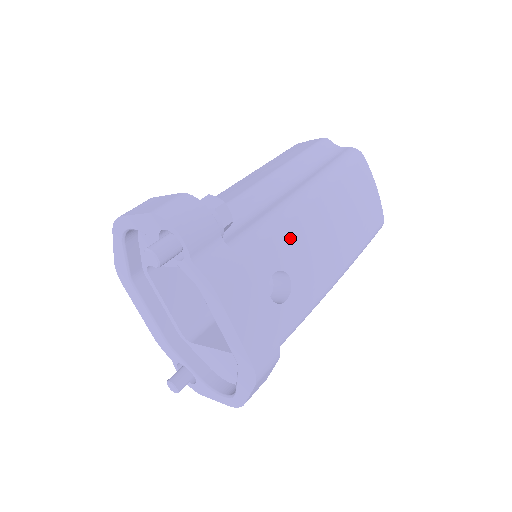
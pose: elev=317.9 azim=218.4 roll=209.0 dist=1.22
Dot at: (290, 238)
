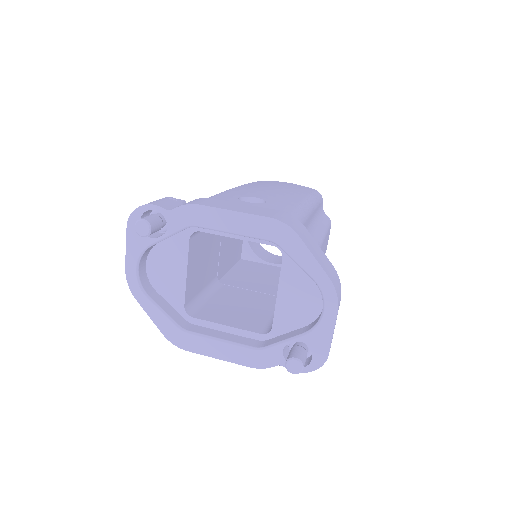
Dot at: (235, 192)
